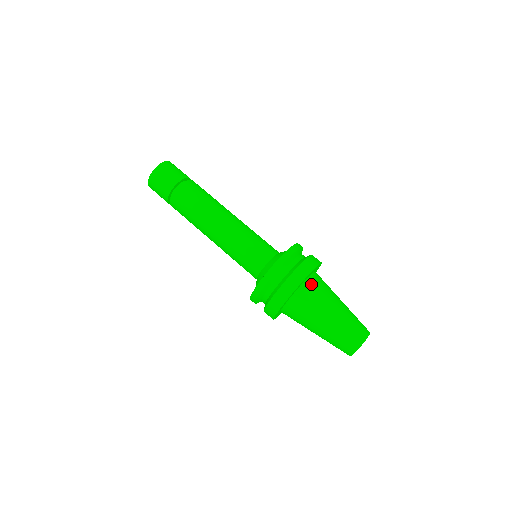
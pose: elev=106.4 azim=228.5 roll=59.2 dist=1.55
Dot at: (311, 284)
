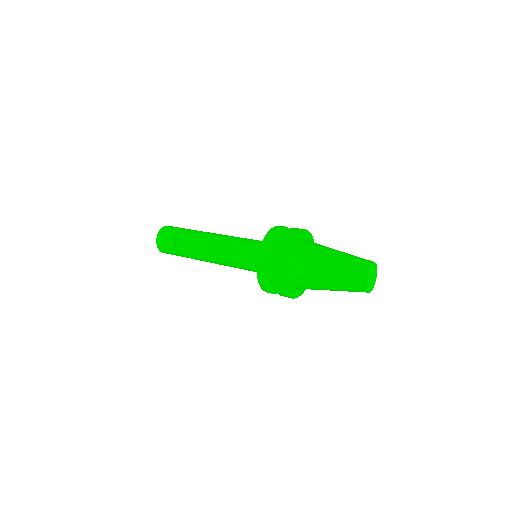
Dot at: occluded
